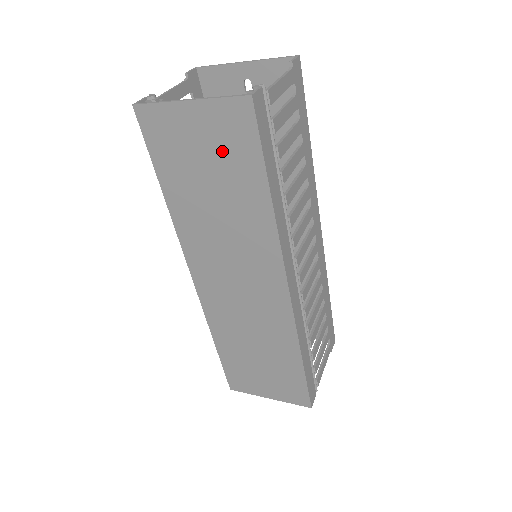
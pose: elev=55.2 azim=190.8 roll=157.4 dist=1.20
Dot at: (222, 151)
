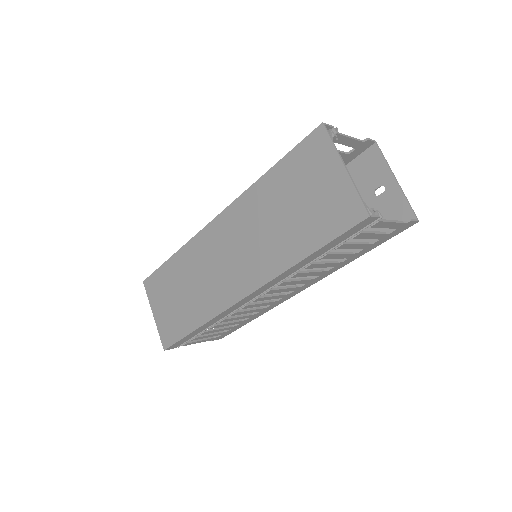
Dot at: (321, 208)
